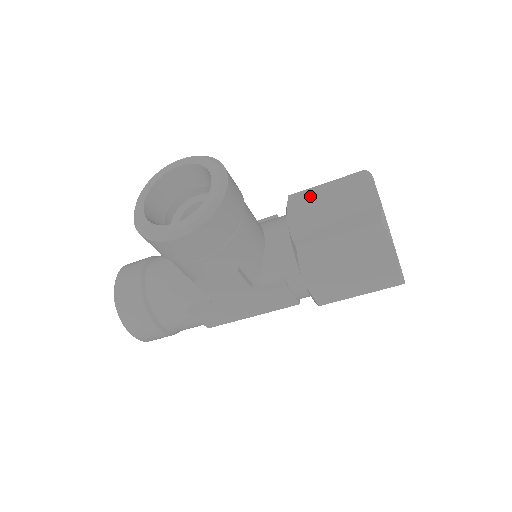
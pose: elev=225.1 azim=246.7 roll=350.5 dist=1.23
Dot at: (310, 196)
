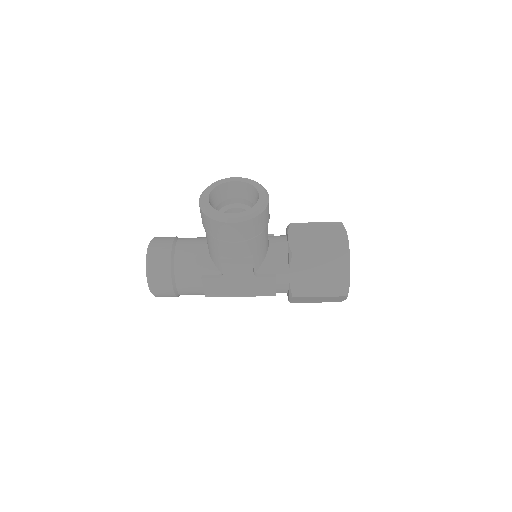
Dot at: (305, 227)
